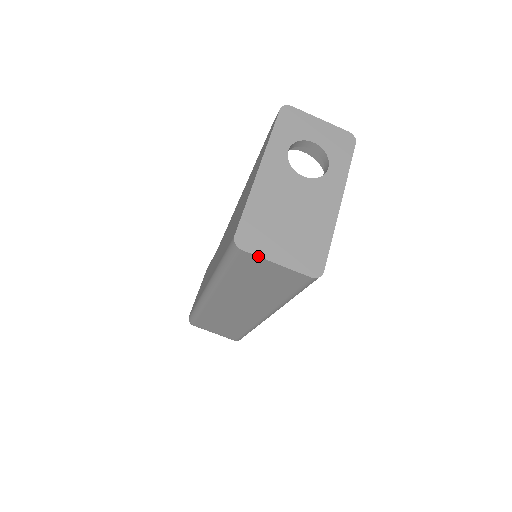
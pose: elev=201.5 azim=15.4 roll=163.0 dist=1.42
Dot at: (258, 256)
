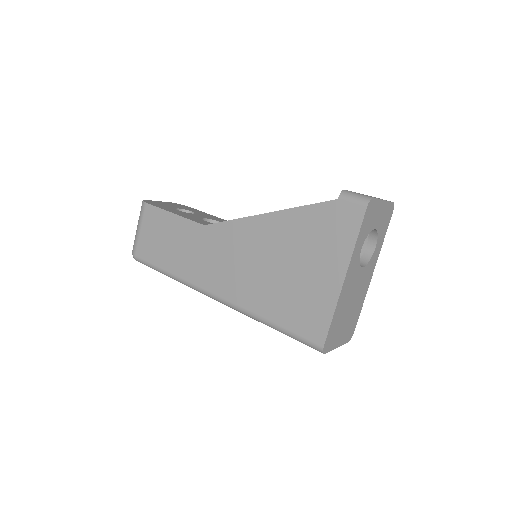
Dot at: occluded
